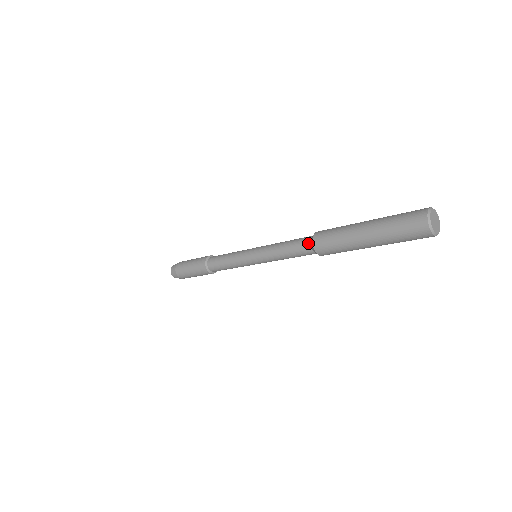
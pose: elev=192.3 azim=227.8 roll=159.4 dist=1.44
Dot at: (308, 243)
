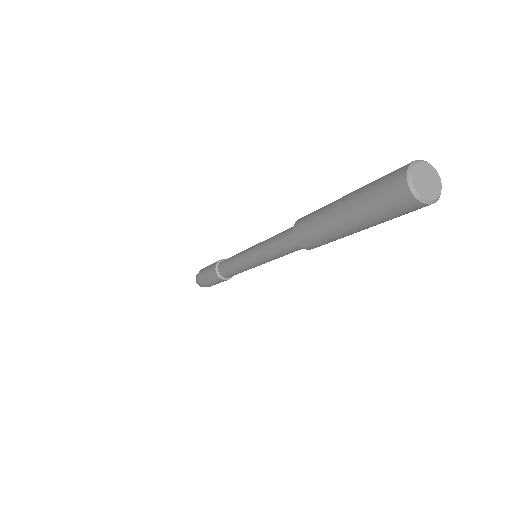
Dot at: (291, 233)
